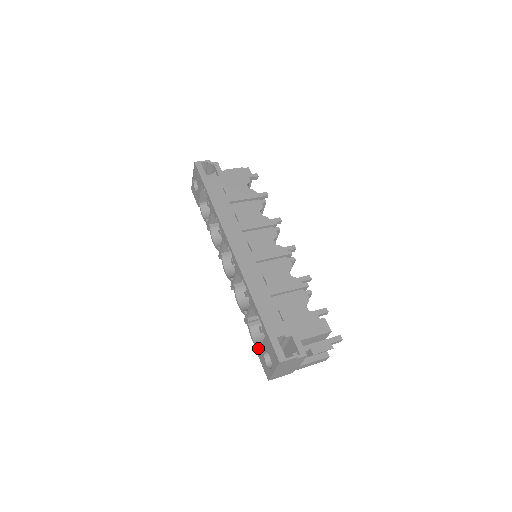
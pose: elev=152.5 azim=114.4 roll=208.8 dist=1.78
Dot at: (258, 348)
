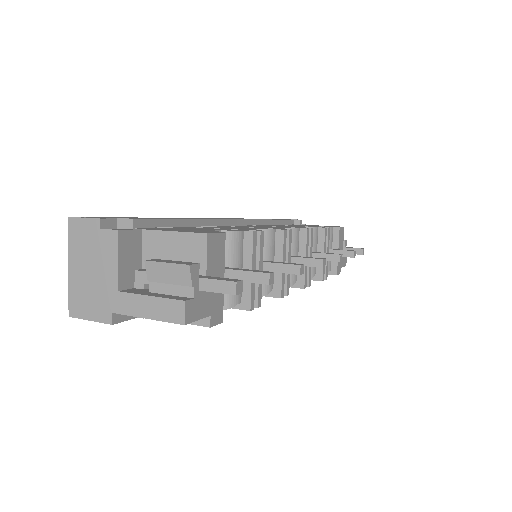
Dot at: occluded
